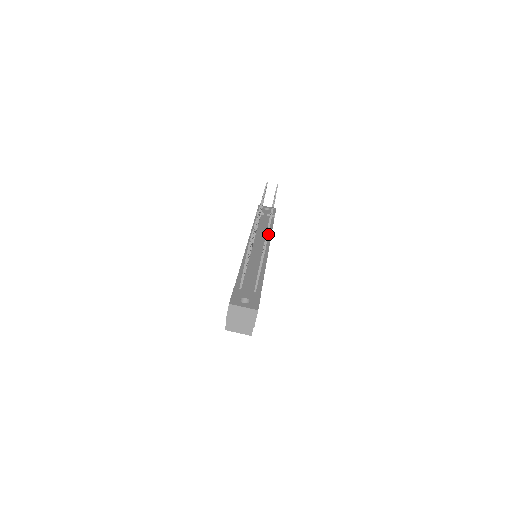
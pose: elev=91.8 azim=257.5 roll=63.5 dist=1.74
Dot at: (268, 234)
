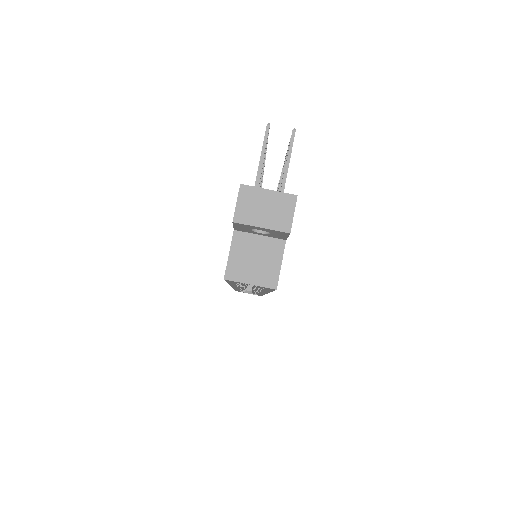
Dot at: occluded
